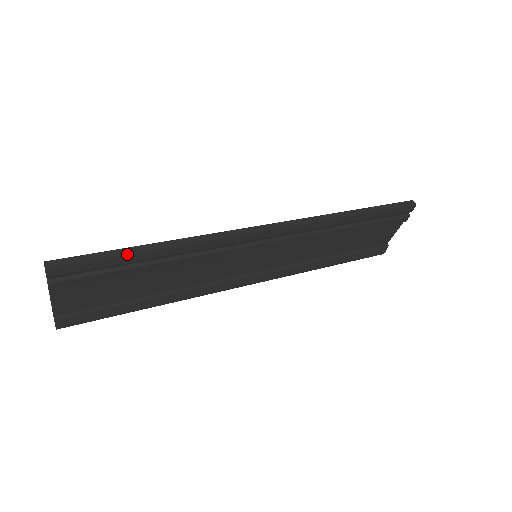
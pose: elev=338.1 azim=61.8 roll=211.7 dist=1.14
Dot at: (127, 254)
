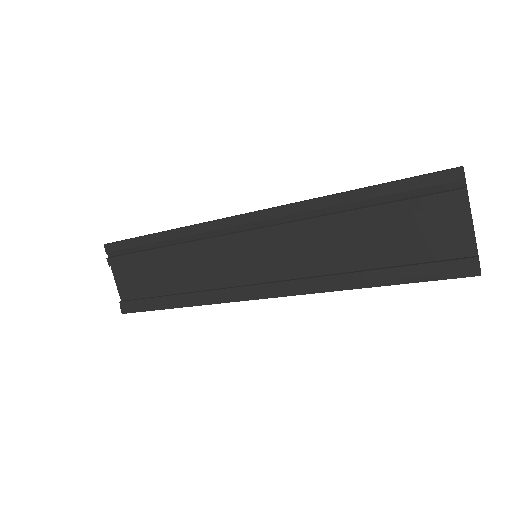
Dot at: (143, 236)
